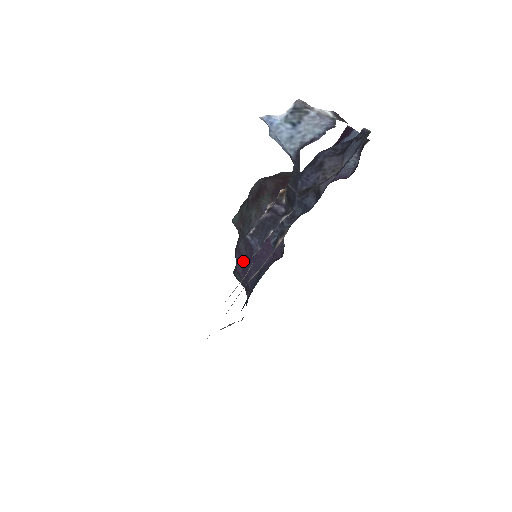
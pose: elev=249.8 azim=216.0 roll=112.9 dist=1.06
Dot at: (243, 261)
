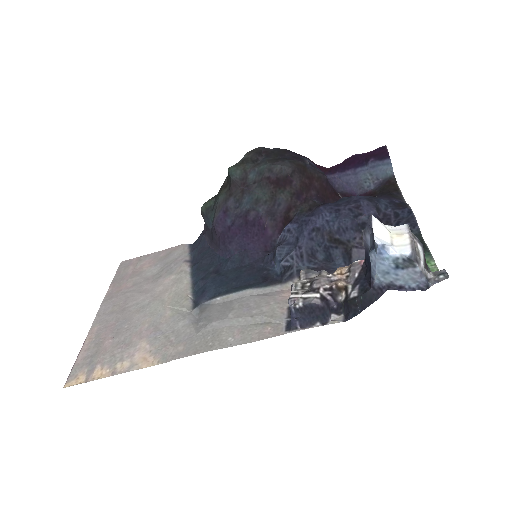
Dot at: (227, 224)
